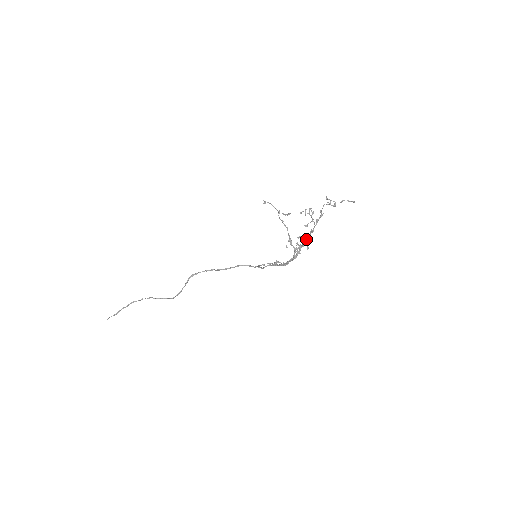
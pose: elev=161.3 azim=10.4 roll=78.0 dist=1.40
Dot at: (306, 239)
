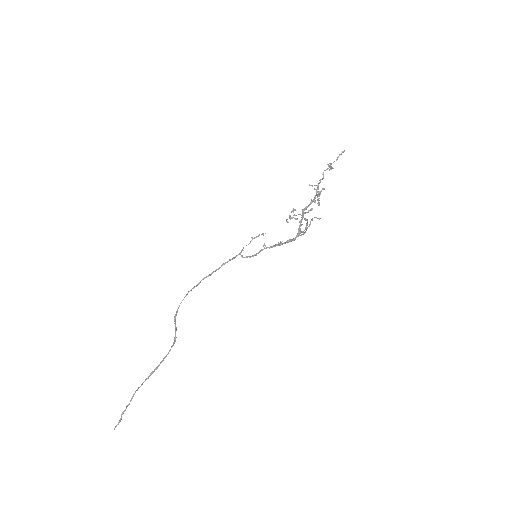
Dot at: occluded
